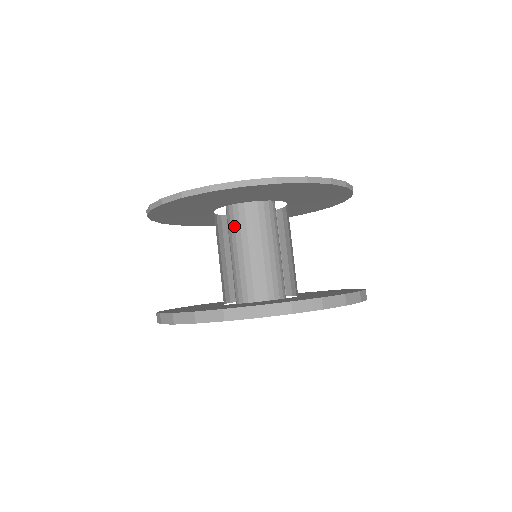
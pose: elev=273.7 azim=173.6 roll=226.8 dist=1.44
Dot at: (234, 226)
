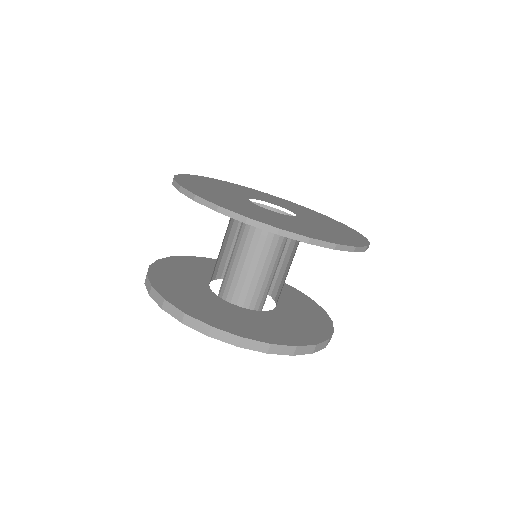
Dot at: (242, 222)
